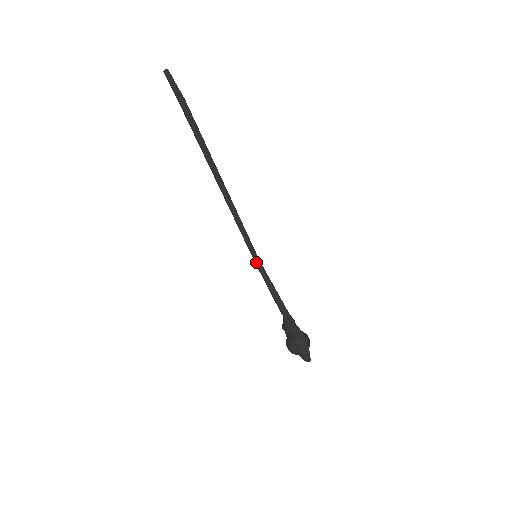
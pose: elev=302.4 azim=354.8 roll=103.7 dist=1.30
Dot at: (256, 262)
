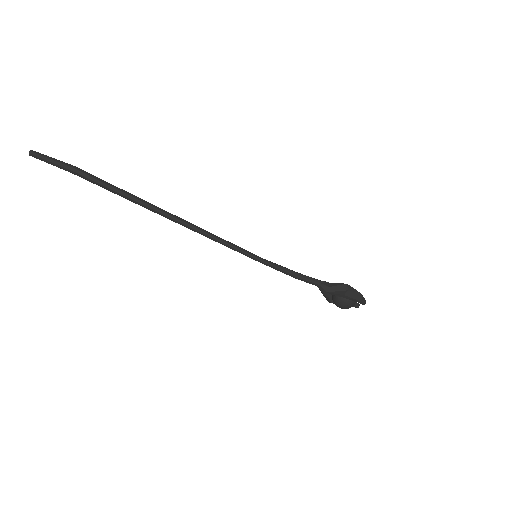
Dot at: (260, 261)
